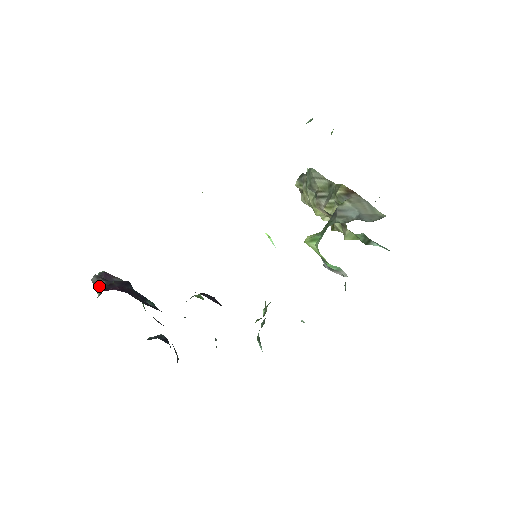
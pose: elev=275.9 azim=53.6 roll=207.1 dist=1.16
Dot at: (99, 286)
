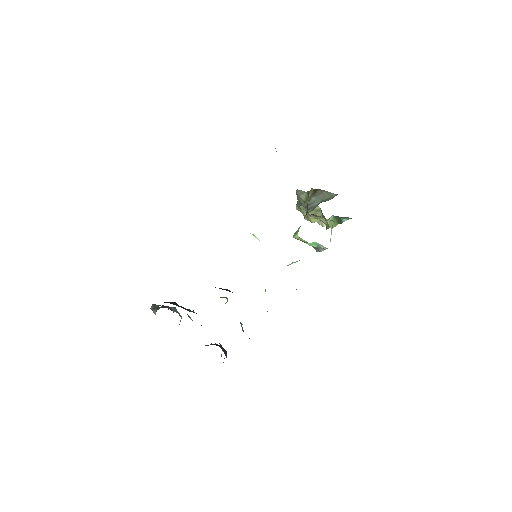
Dot at: (155, 309)
